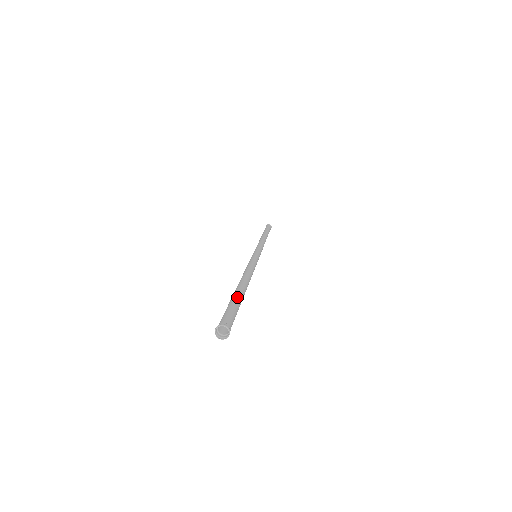
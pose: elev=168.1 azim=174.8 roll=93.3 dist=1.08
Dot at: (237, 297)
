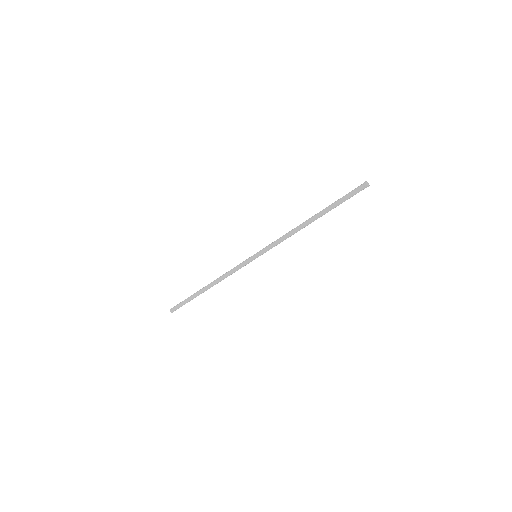
Dot at: (336, 205)
